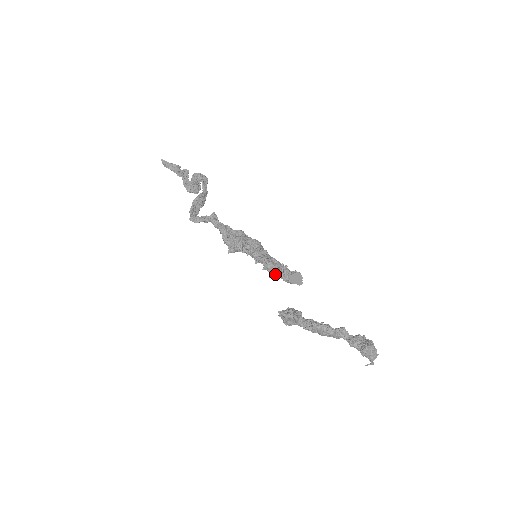
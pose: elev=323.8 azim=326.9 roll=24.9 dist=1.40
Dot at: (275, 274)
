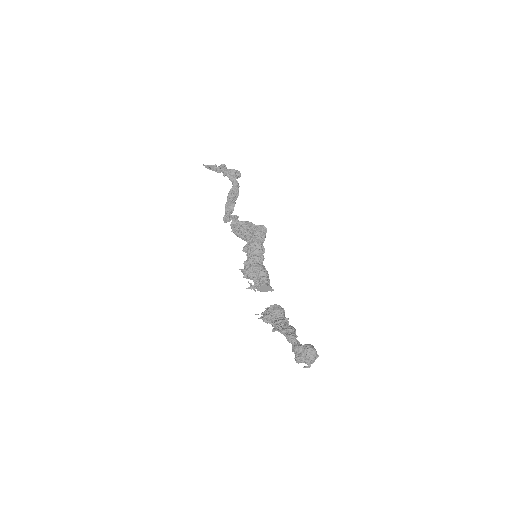
Dot at: occluded
